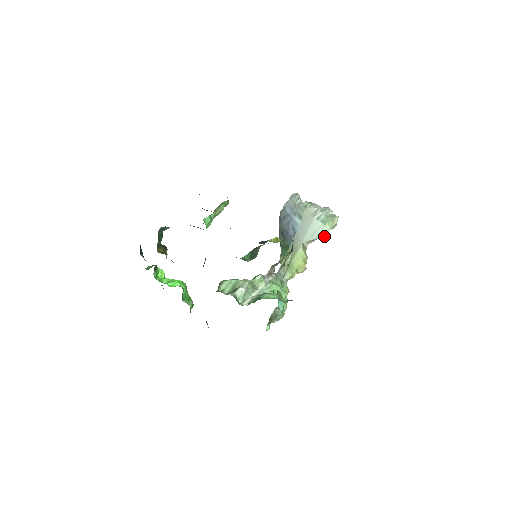
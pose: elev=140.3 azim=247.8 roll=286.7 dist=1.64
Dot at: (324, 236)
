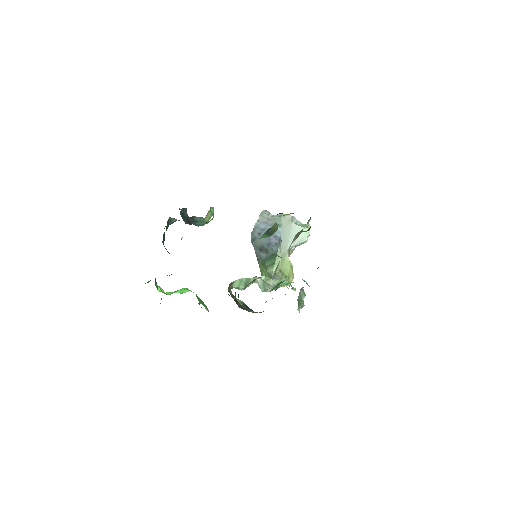
Dot at: (305, 240)
